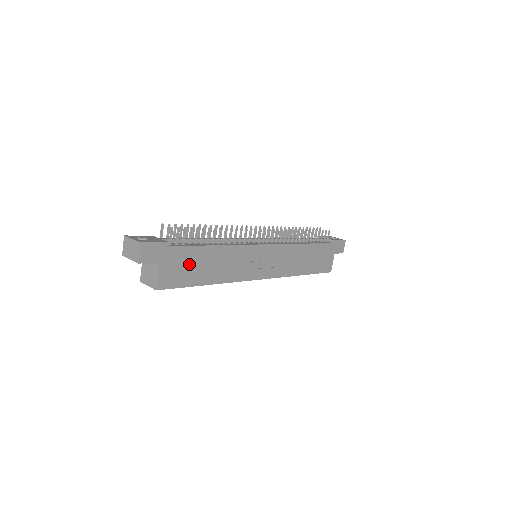
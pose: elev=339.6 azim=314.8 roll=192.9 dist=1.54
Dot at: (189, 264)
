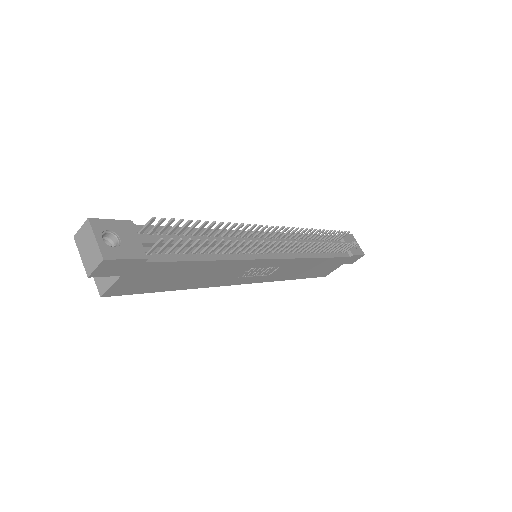
Dot at: (163, 275)
